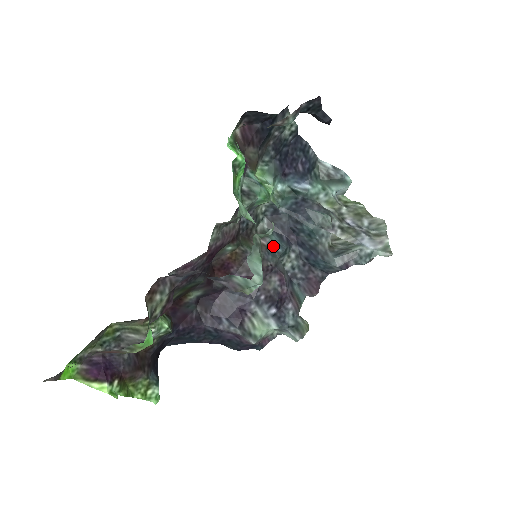
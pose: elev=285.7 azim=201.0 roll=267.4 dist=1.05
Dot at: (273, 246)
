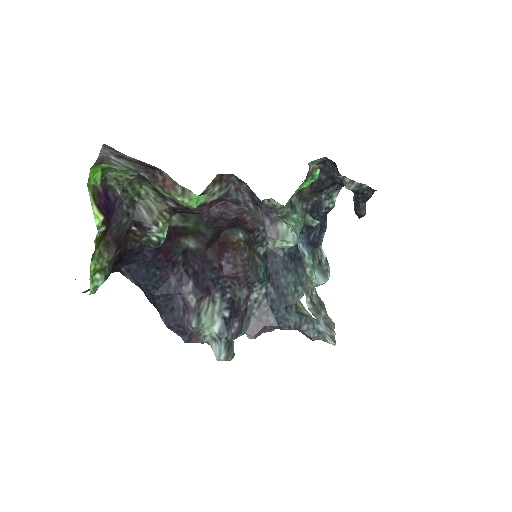
Dot at: (259, 269)
